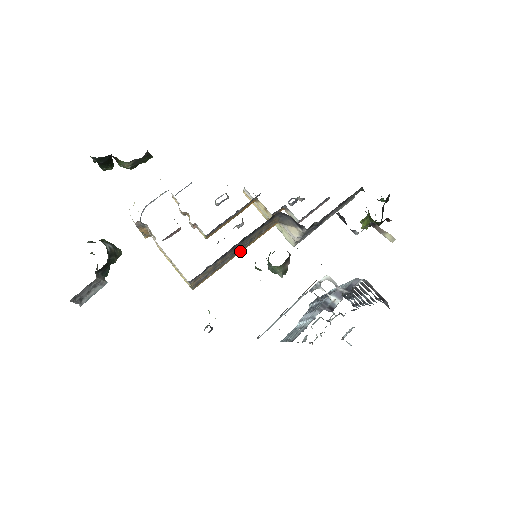
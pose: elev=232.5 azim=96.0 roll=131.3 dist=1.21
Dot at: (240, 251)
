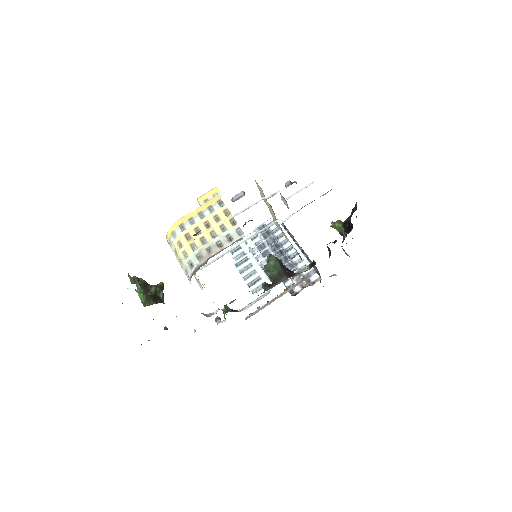
Dot at: occluded
